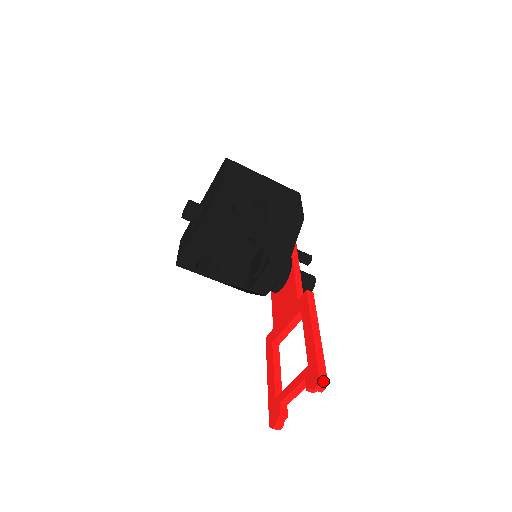
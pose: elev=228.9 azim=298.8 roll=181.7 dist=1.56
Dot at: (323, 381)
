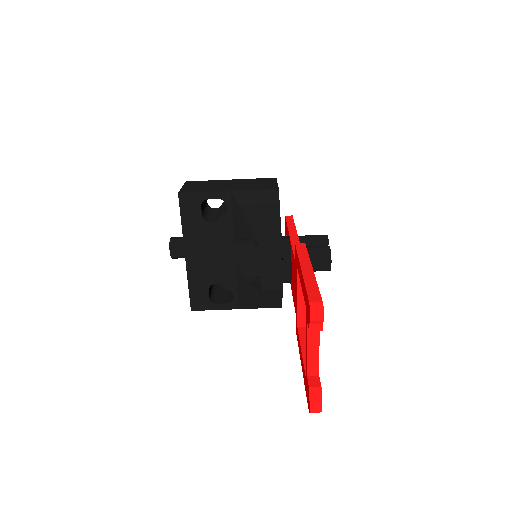
Dot at: (315, 304)
